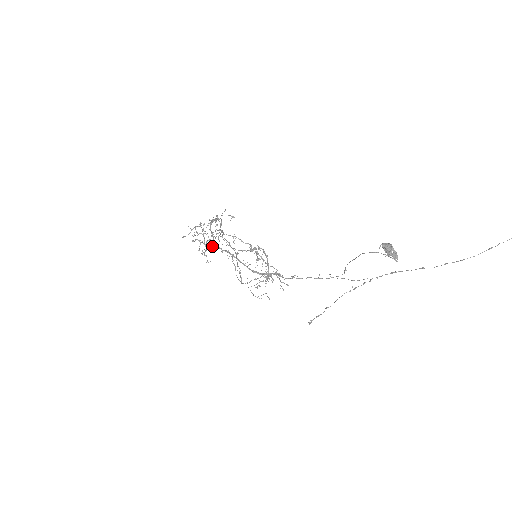
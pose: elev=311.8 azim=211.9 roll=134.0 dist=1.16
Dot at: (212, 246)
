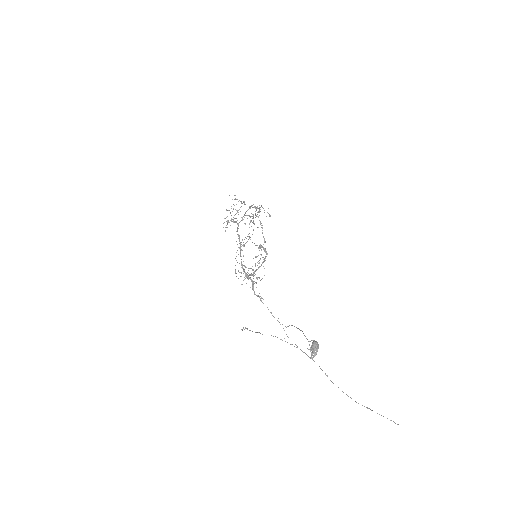
Dot at: occluded
